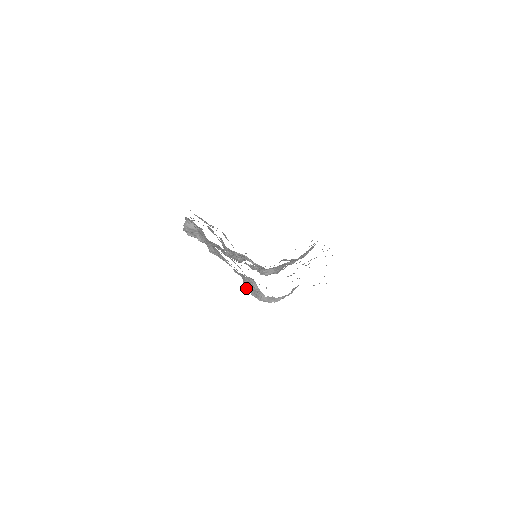
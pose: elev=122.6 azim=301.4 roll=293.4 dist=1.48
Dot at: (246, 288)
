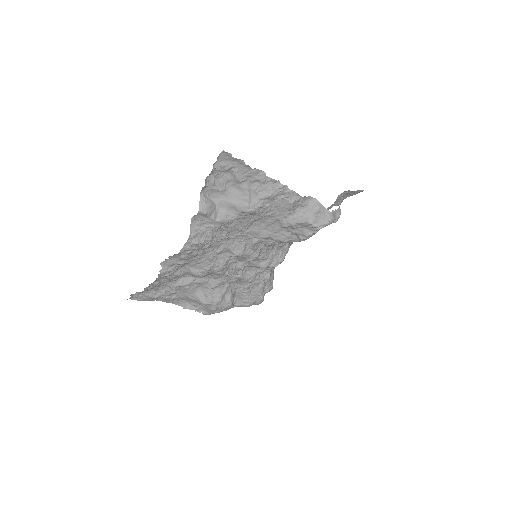
Dot at: (308, 222)
